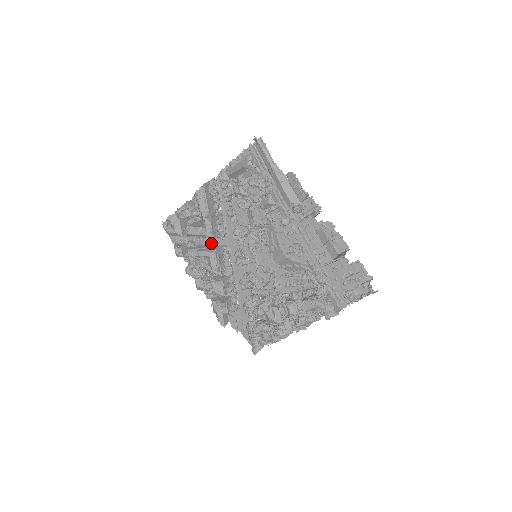
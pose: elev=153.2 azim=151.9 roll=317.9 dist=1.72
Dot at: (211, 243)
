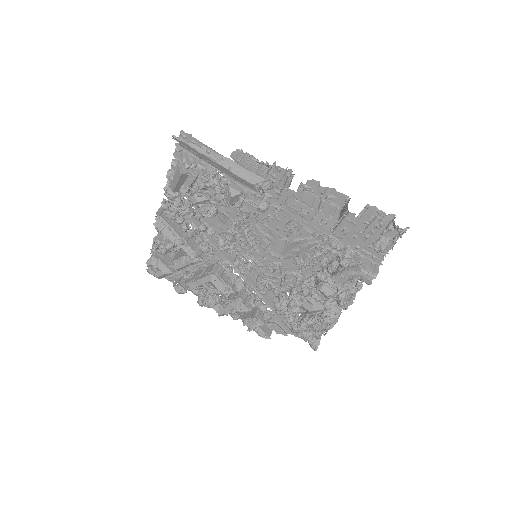
Dot at: (206, 264)
